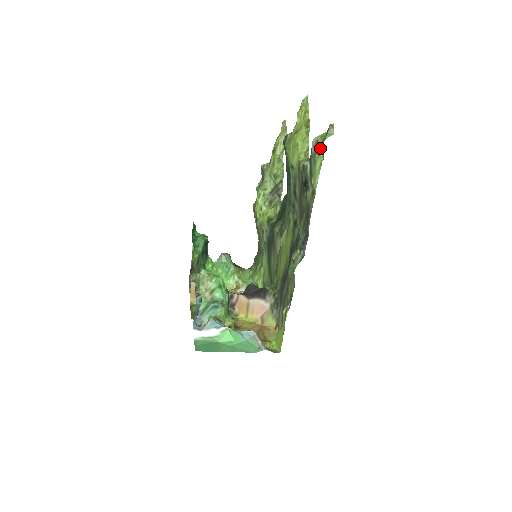
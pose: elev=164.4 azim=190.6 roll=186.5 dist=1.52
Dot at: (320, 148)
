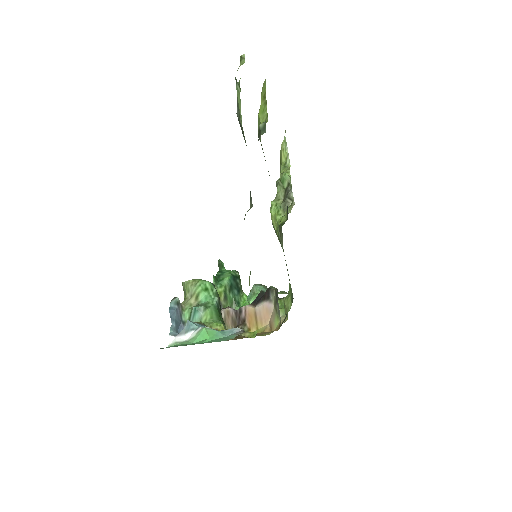
Dot at: occluded
